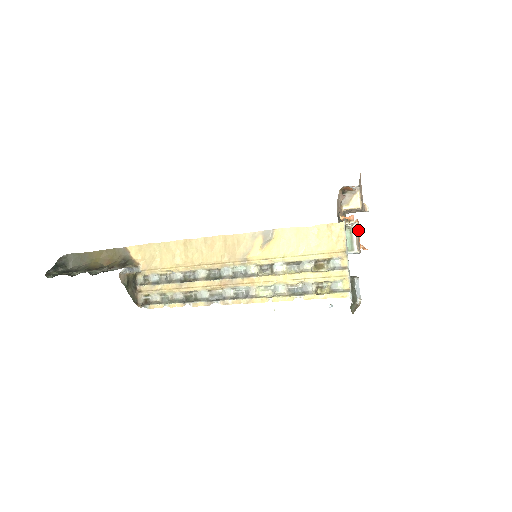
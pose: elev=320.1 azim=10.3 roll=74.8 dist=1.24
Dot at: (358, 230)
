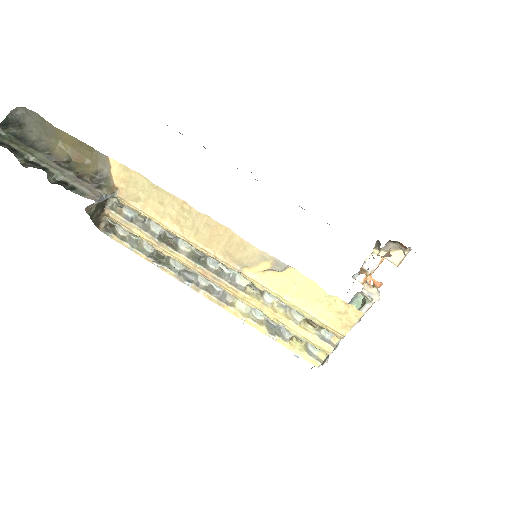
Dot at: (378, 266)
